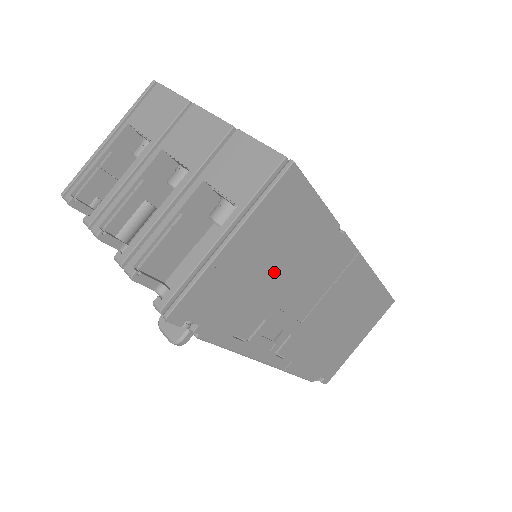
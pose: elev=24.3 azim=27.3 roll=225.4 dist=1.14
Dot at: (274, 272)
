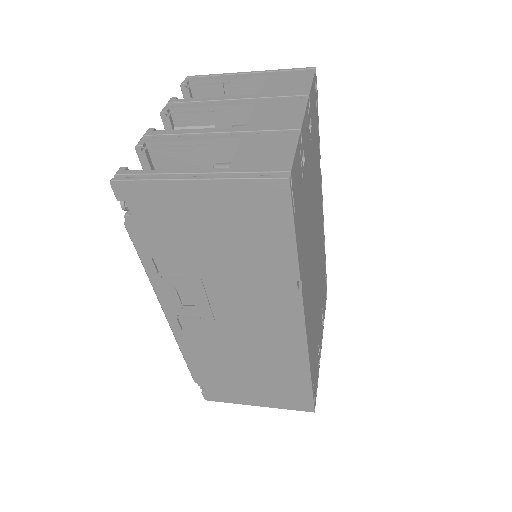
Dot at: (217, 248)
